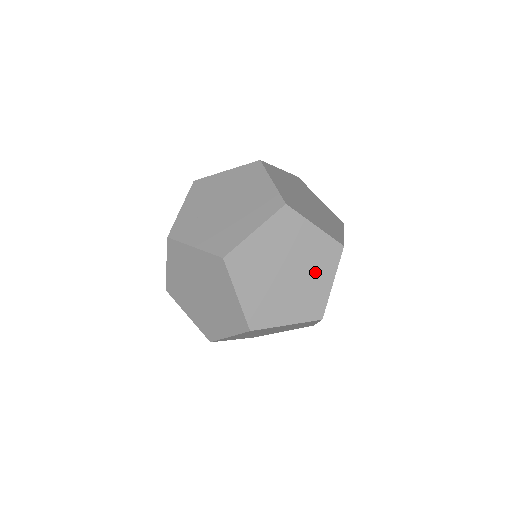
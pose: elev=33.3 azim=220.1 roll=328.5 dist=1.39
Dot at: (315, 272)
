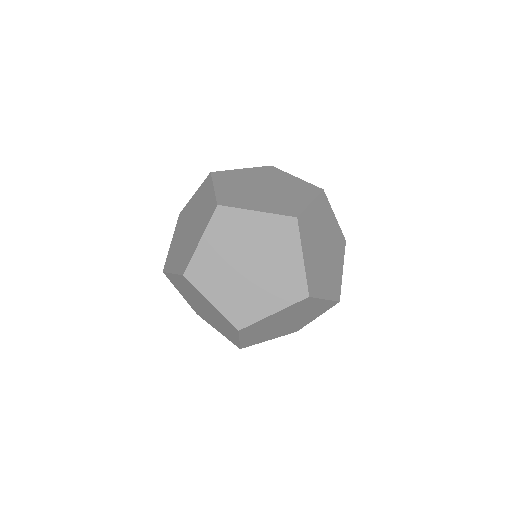
Dot at: (278, 254)
